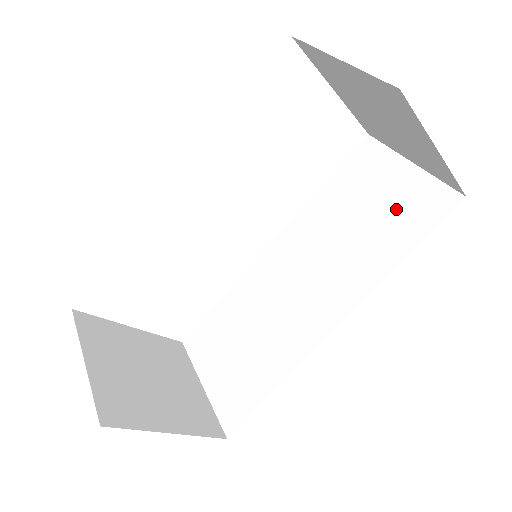
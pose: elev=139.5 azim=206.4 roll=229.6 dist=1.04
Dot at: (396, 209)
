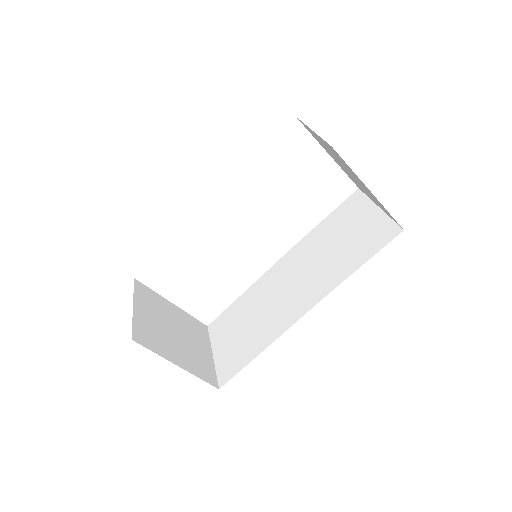
Dot at: (361, 237)
